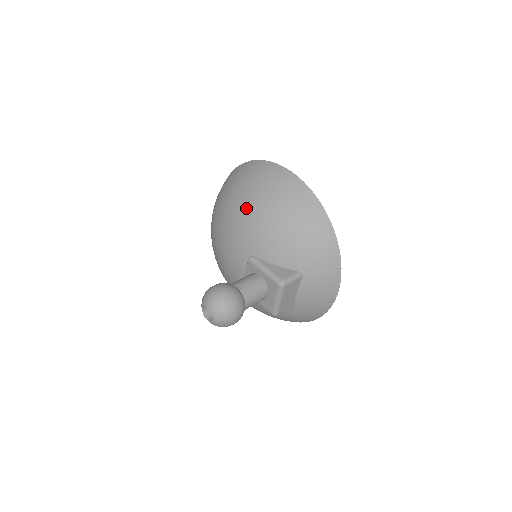
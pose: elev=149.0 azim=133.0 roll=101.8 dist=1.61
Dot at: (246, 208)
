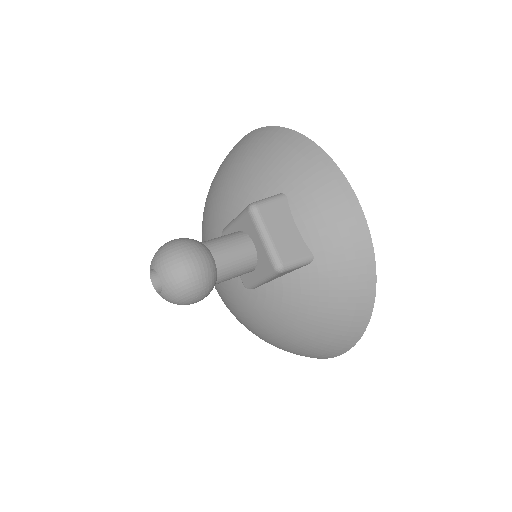
Dot at: (208, 199)
